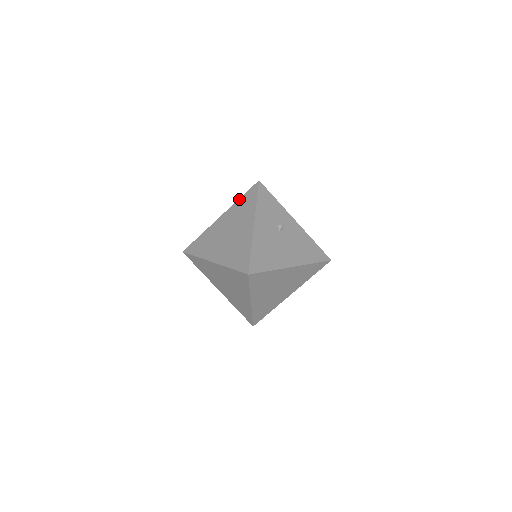
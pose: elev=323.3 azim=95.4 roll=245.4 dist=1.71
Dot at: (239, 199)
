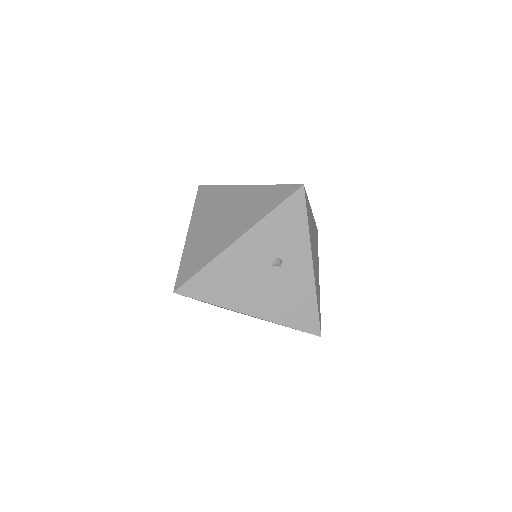
Dot at: (271, 185)
